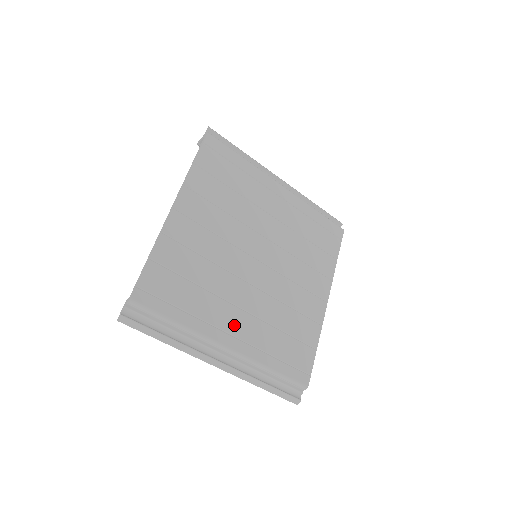
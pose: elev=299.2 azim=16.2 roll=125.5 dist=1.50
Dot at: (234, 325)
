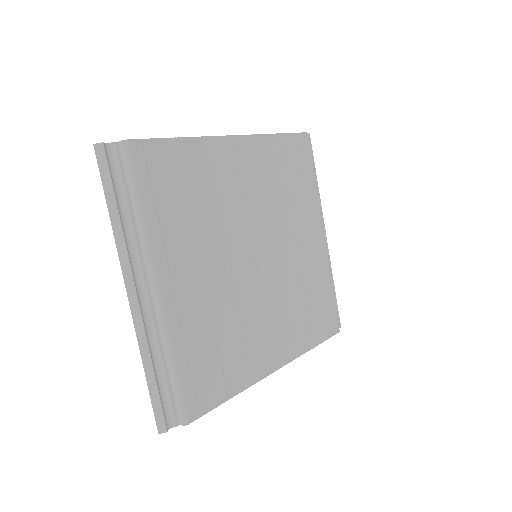
Dot at: (184, 278)
